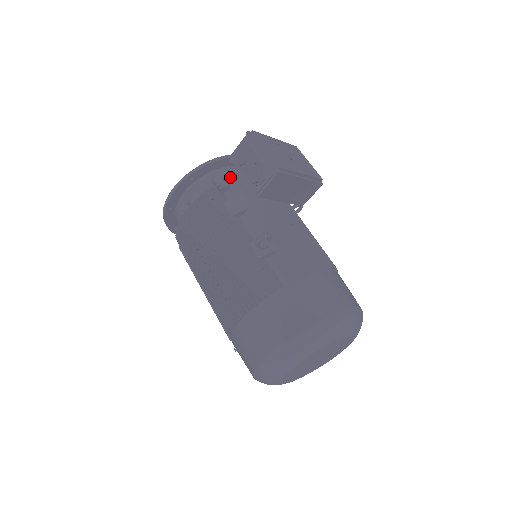
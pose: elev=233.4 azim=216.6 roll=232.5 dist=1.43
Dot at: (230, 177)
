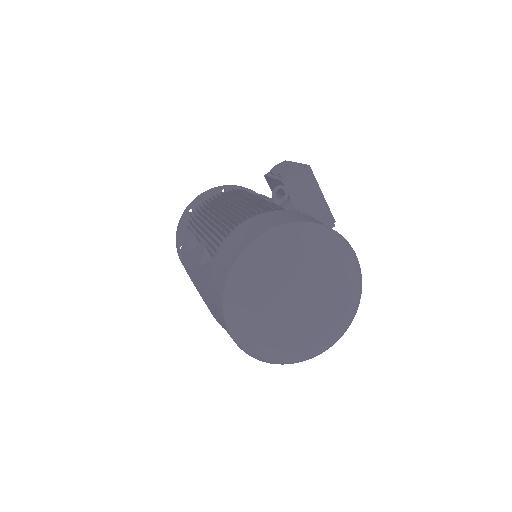
Dot at: occluded
